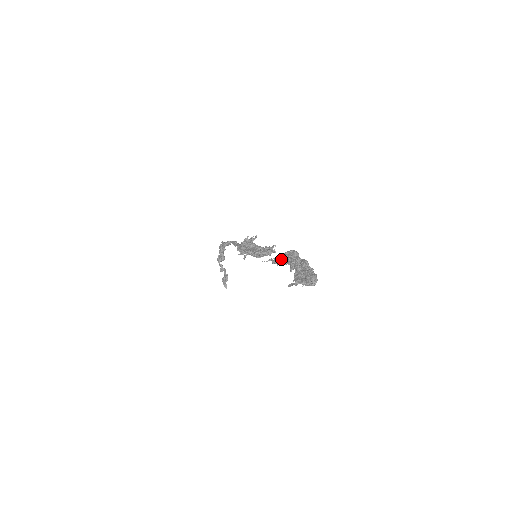
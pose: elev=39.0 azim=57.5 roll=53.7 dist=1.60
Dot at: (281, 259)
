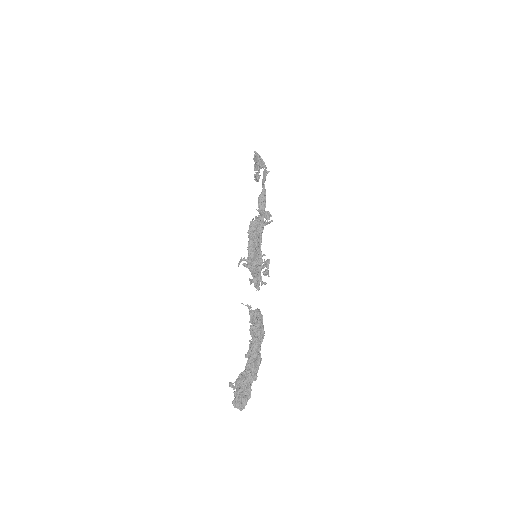
Dot at: (252, 323)
